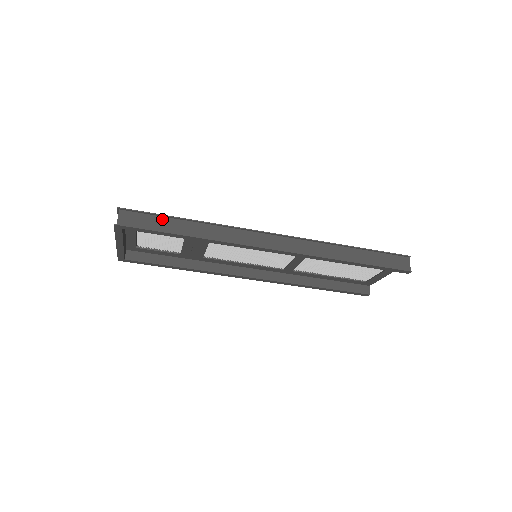
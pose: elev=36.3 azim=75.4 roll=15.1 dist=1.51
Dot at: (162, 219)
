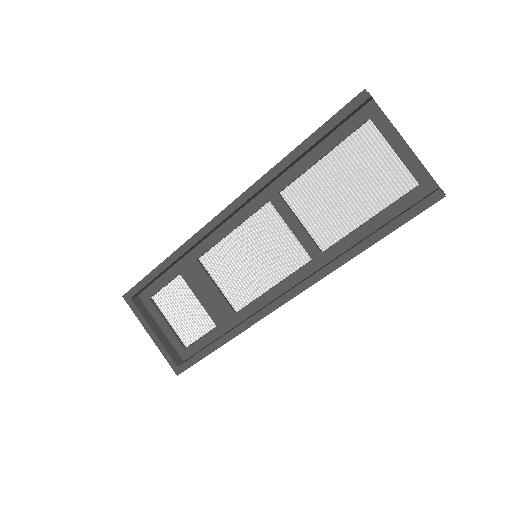
Dot at: occluded
